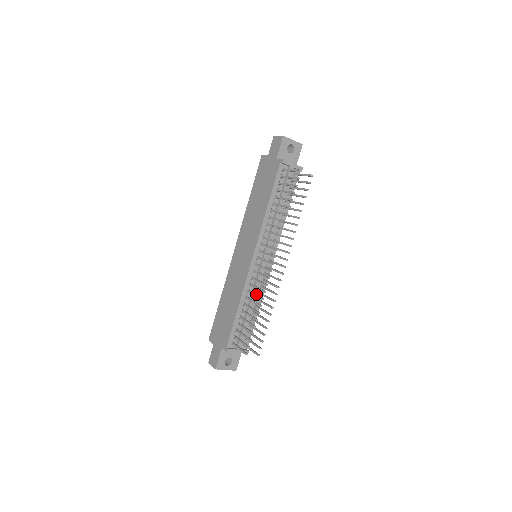
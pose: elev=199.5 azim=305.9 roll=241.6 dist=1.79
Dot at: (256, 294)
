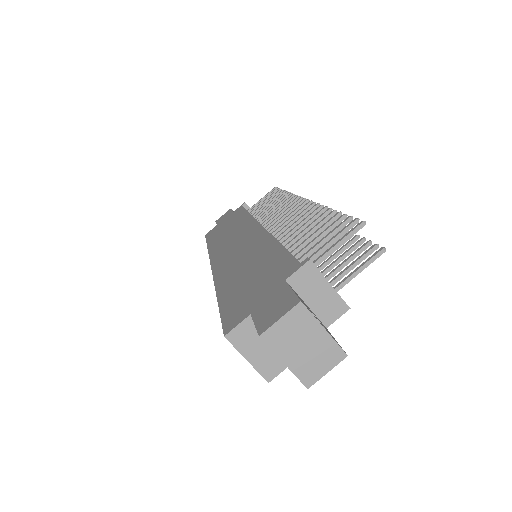
Dot at: (301, 222)
